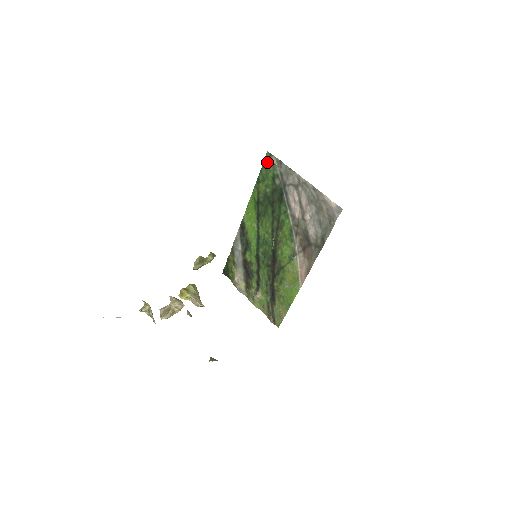
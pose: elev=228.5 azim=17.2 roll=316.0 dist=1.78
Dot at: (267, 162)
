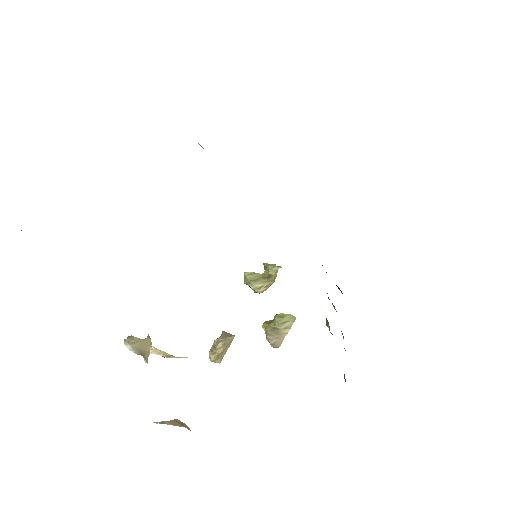
Dot at: occluded
